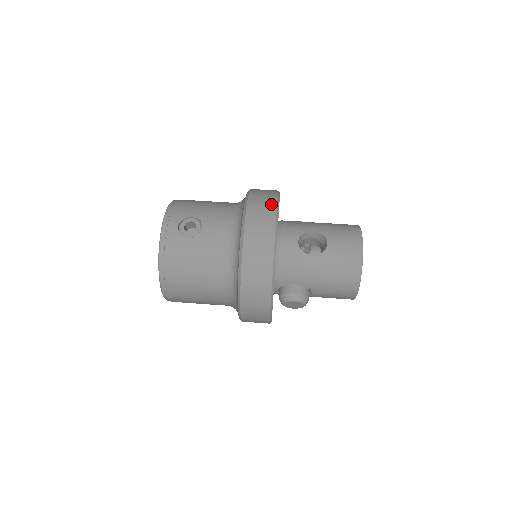
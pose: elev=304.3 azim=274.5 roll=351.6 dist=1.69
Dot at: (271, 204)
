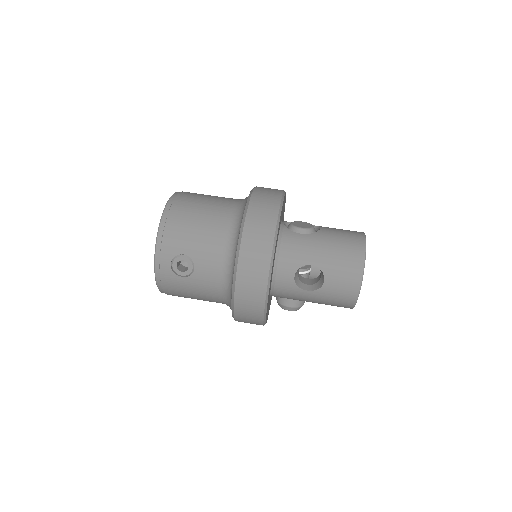
Dot at: (264, 260)
